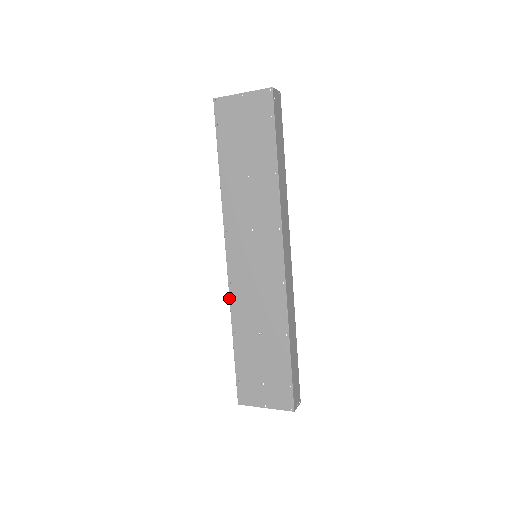
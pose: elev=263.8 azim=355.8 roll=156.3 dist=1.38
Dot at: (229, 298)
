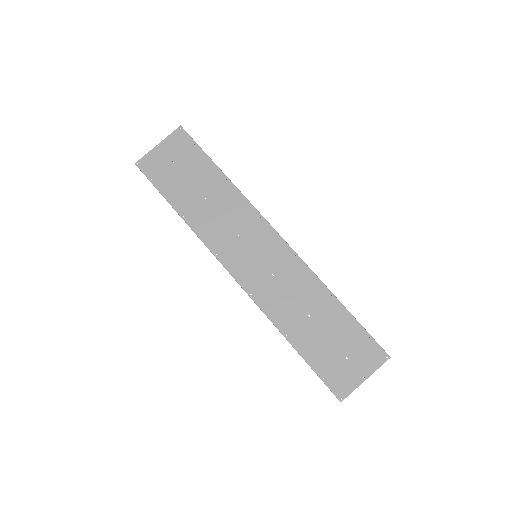
Dot at: occluded
